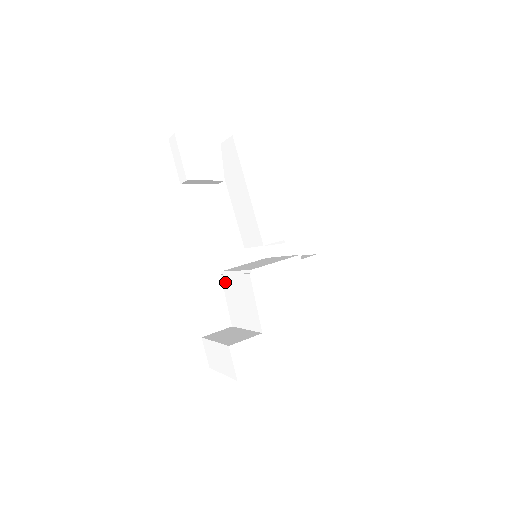
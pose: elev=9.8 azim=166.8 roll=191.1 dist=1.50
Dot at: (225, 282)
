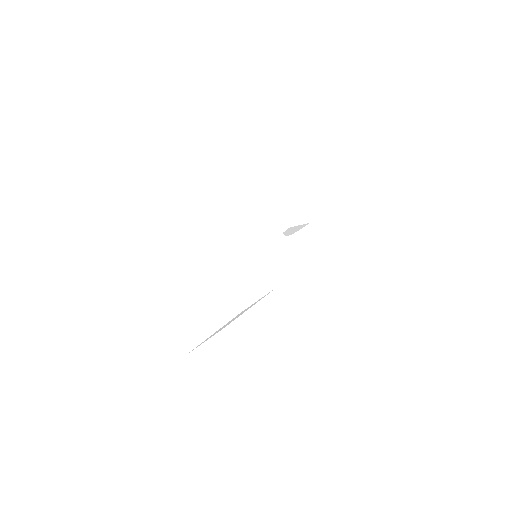
Dot at: occluded
